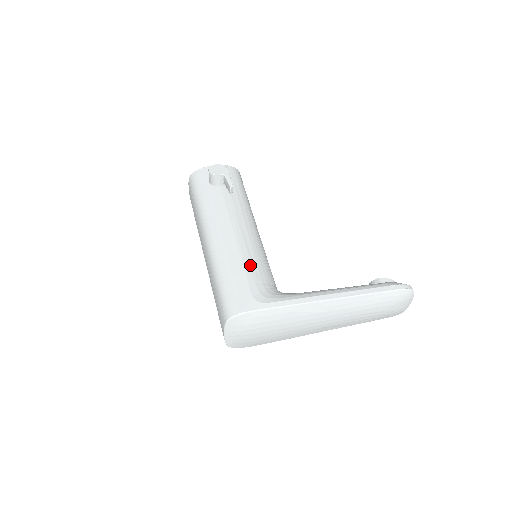
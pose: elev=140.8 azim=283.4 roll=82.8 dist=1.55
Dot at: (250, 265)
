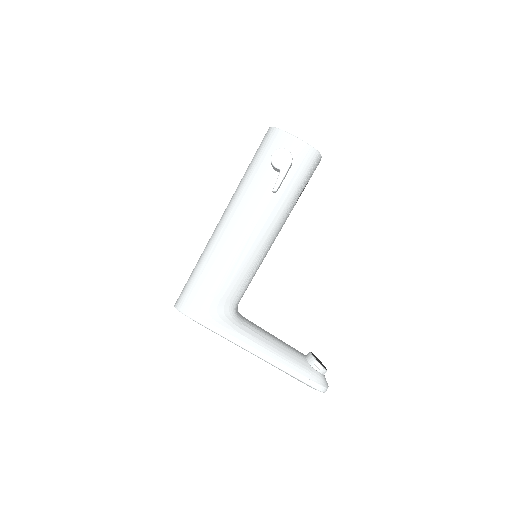
Dot at: (224, 279)
